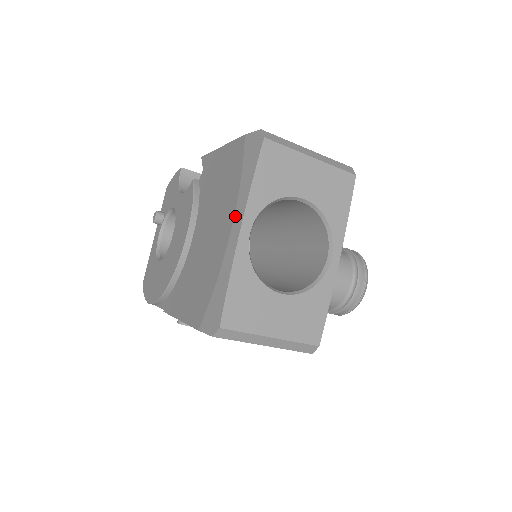
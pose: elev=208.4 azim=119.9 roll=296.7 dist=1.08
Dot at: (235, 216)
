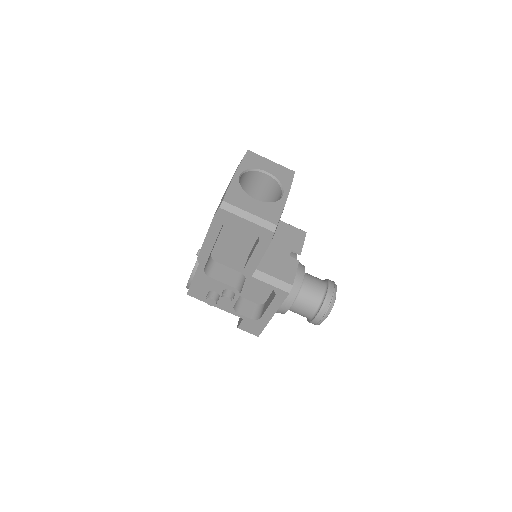
Dot at: occluded
